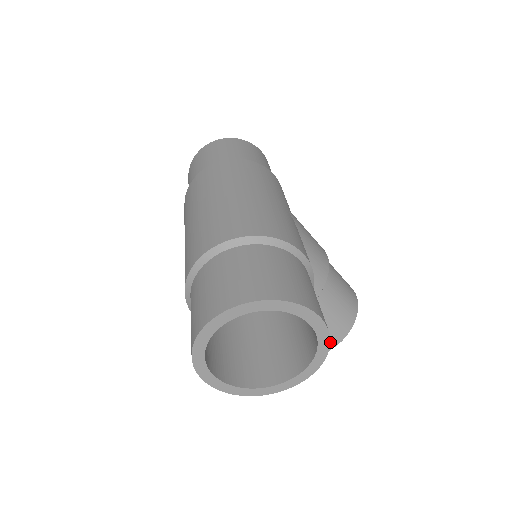
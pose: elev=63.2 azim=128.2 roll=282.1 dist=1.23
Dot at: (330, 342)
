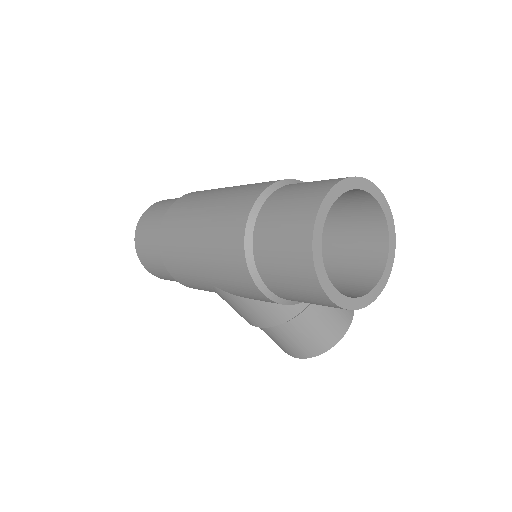
Dot at: (347, 317)
